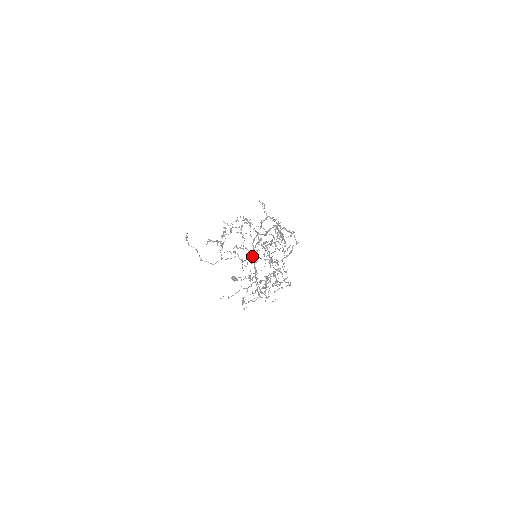
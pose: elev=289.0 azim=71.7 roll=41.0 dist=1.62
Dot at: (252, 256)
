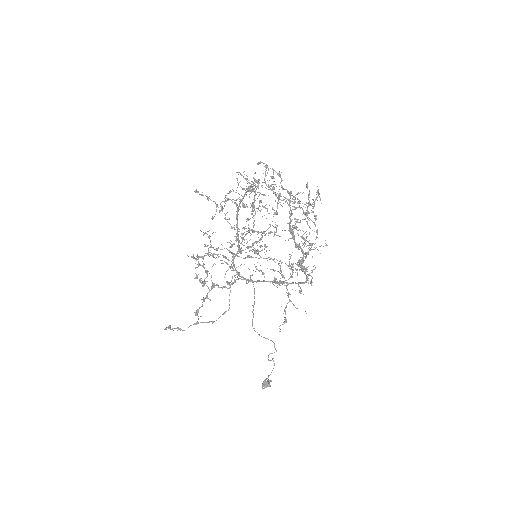
Dot at: (253, 250)
